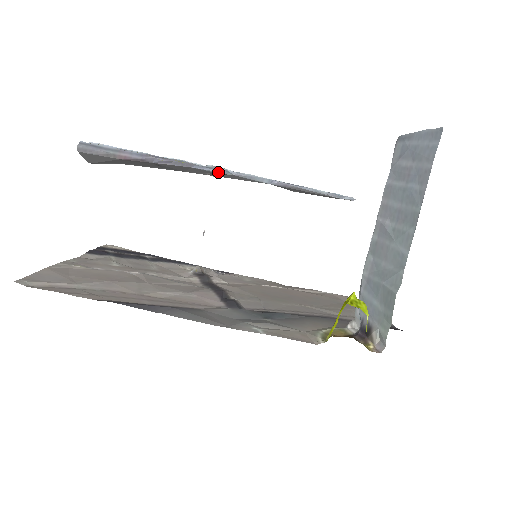
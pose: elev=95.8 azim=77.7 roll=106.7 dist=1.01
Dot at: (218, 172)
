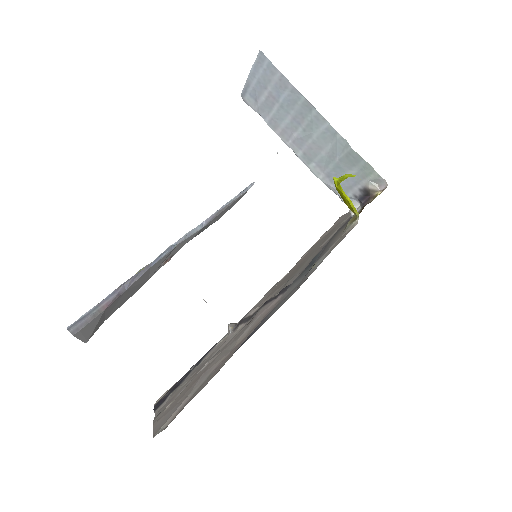
Dot at: (168, 252)
